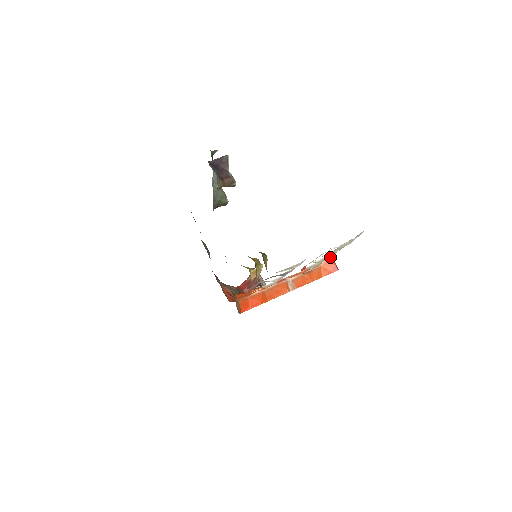
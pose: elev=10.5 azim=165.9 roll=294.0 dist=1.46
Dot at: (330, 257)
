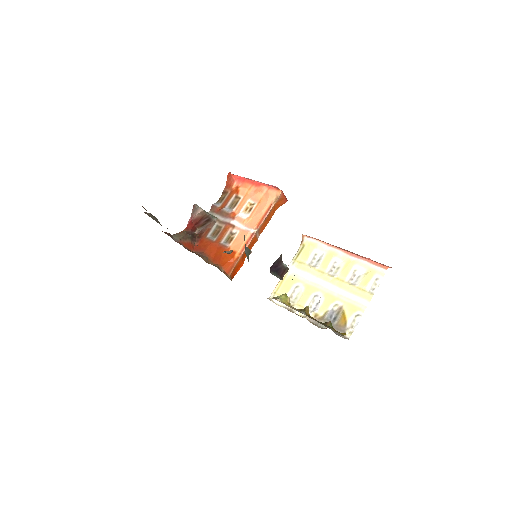
Dot at: (282, 194)
